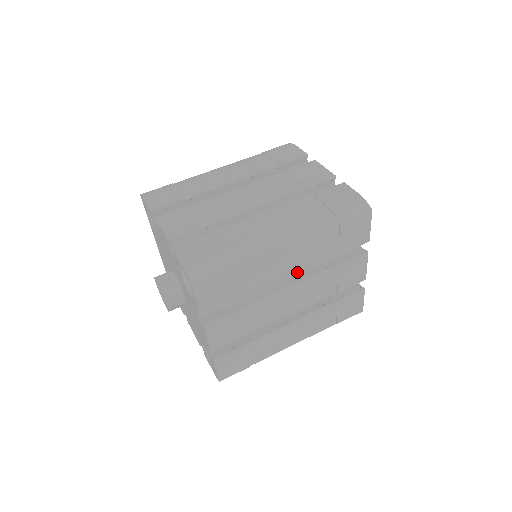
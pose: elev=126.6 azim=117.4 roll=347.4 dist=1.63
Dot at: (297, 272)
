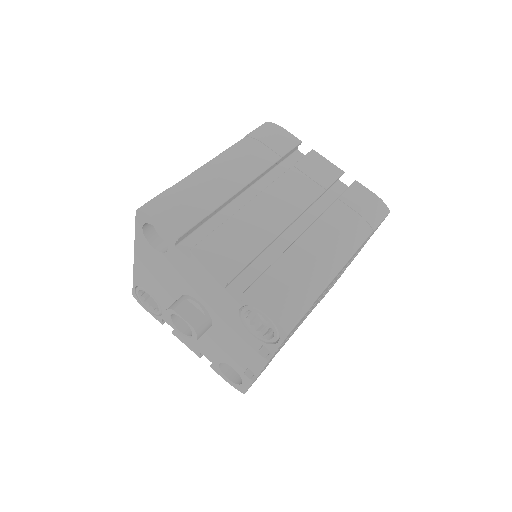
Dot at: occluded
